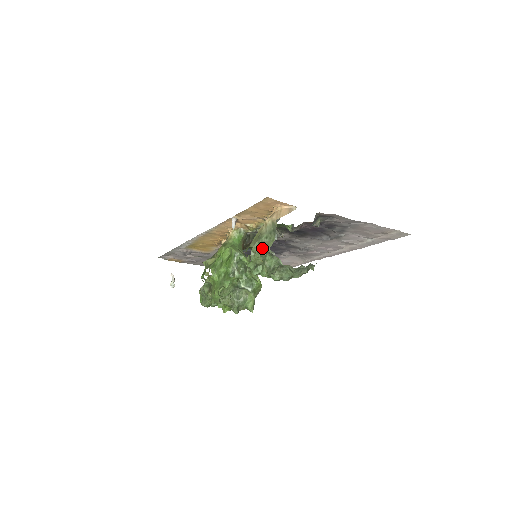
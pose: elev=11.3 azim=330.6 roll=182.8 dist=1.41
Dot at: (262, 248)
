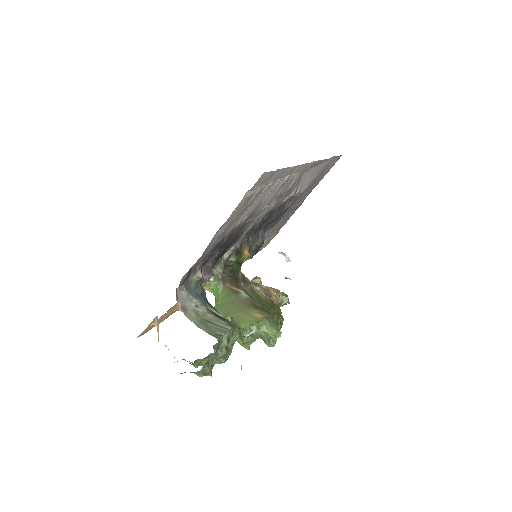
Dot at: occluded
